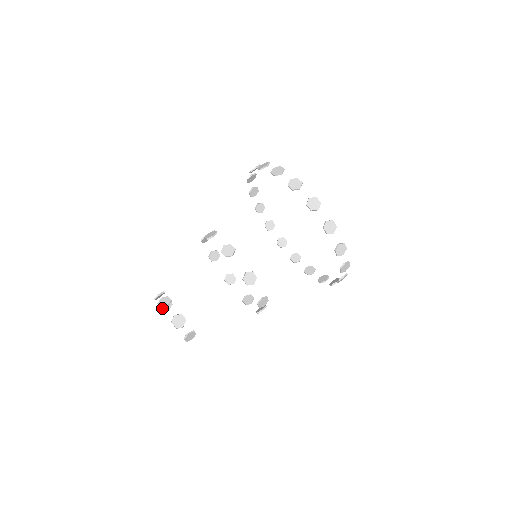
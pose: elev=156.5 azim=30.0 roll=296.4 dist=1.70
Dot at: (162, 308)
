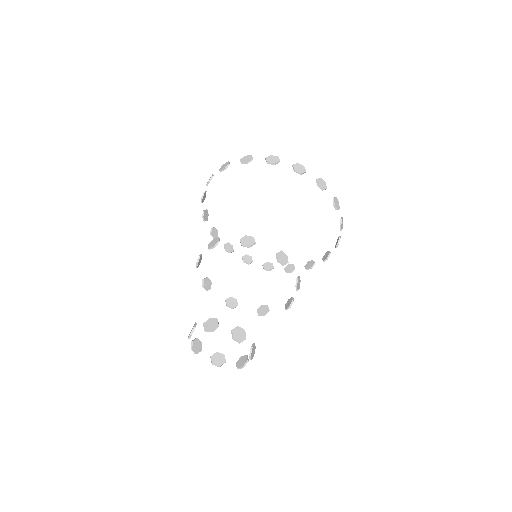
Dot at: (213, 331)
